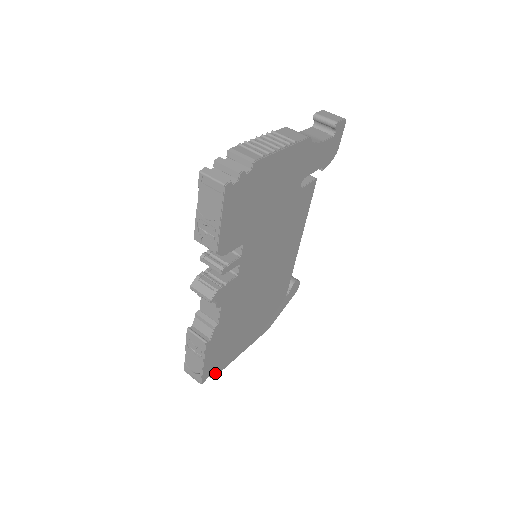
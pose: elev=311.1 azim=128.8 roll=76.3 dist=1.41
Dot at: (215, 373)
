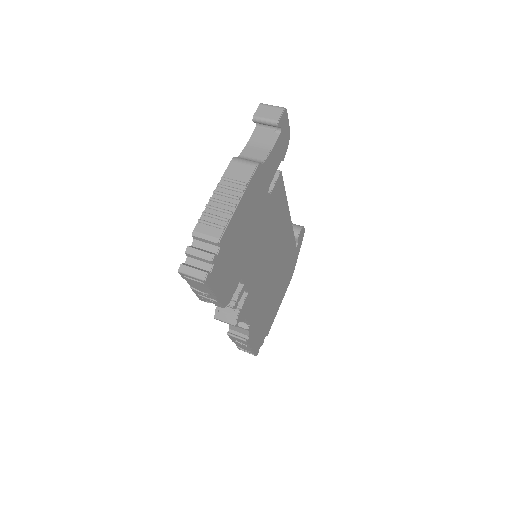
Dot at: occluded
